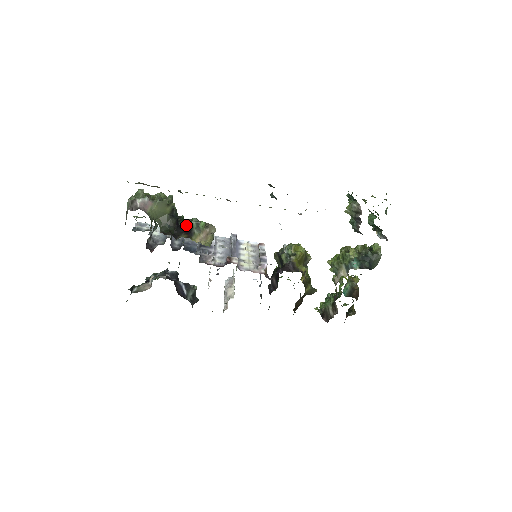
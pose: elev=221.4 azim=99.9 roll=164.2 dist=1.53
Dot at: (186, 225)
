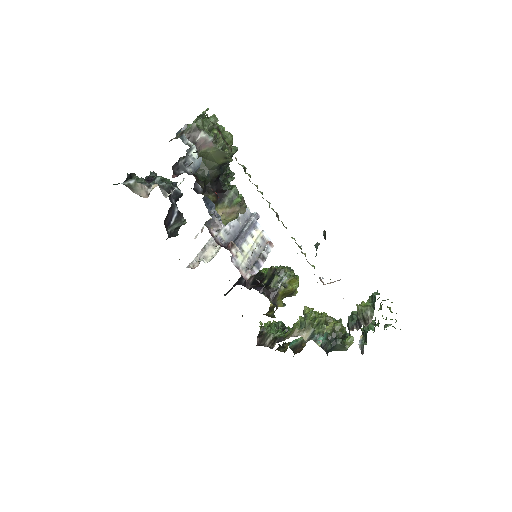
Dot at: (225, 183)
